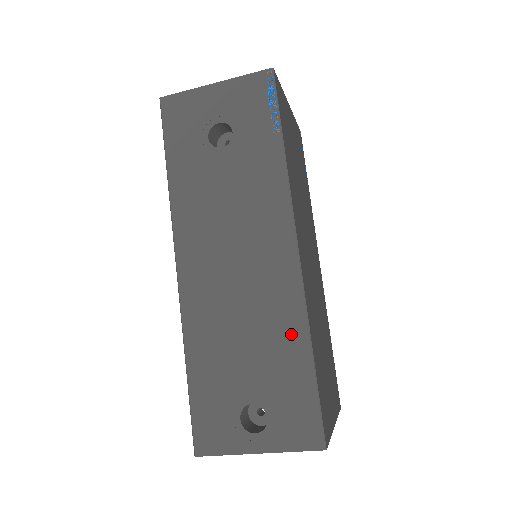
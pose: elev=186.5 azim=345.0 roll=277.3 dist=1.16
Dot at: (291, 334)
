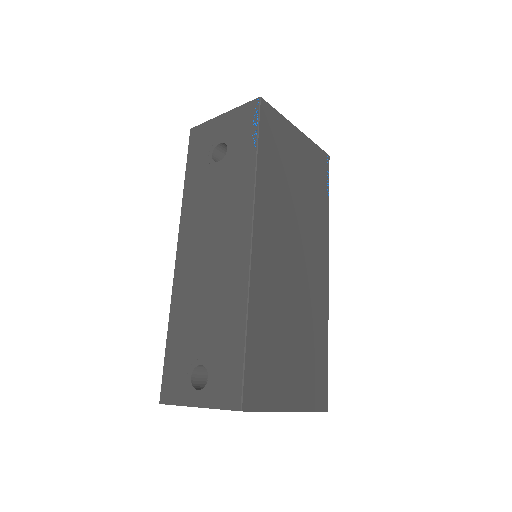
Dot at: (235, 309)
